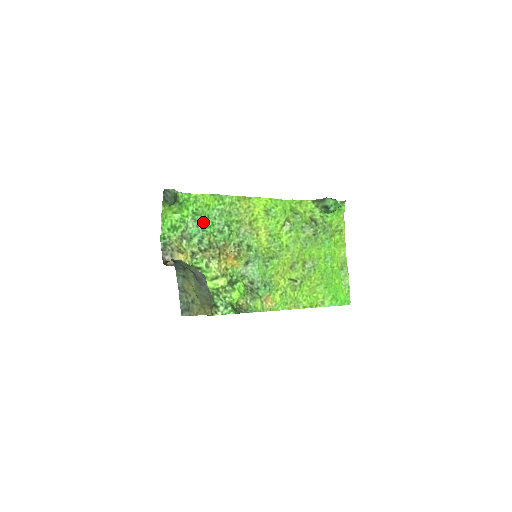
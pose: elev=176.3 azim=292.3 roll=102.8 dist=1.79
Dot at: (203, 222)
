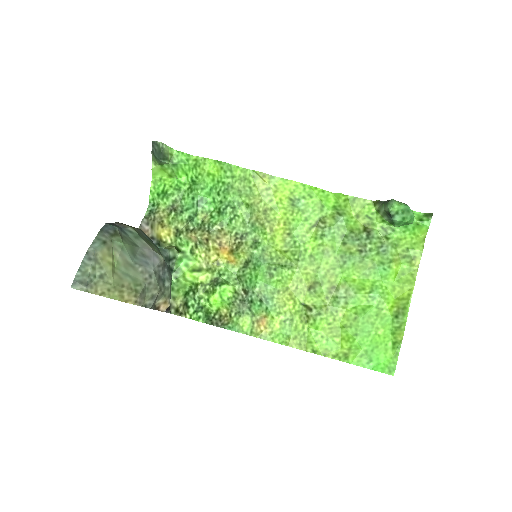
Dot at: (201, 195)
